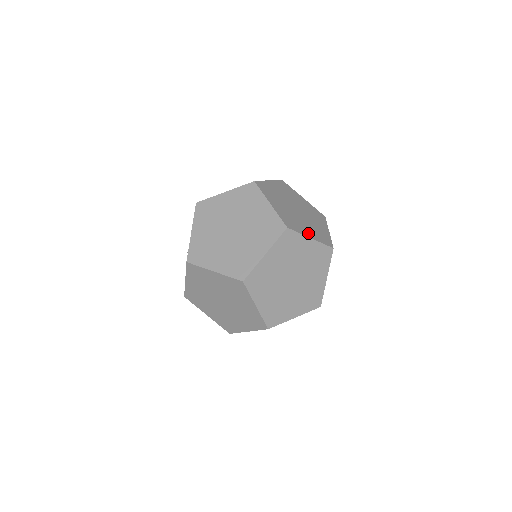
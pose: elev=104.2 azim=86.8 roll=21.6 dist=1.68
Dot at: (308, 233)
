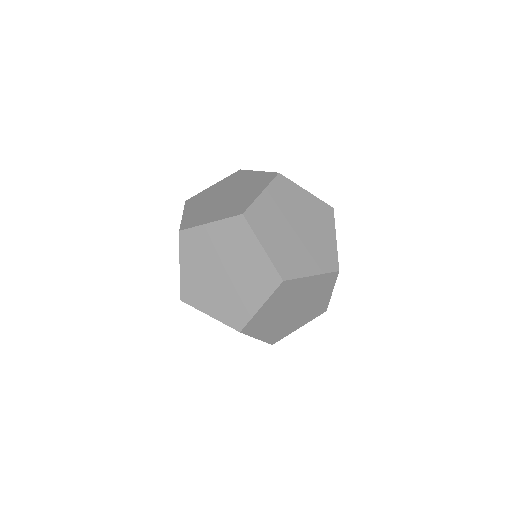
Dot at: occluded
